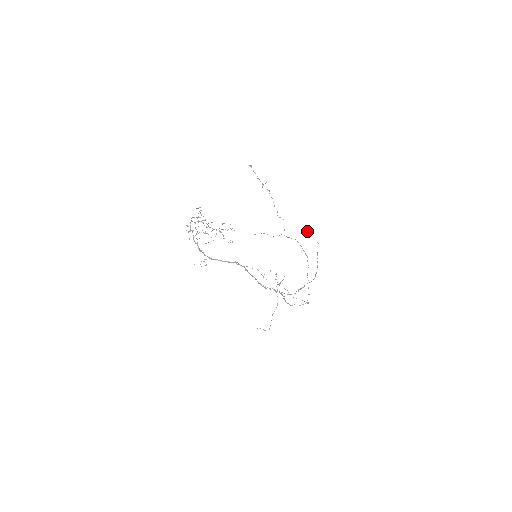
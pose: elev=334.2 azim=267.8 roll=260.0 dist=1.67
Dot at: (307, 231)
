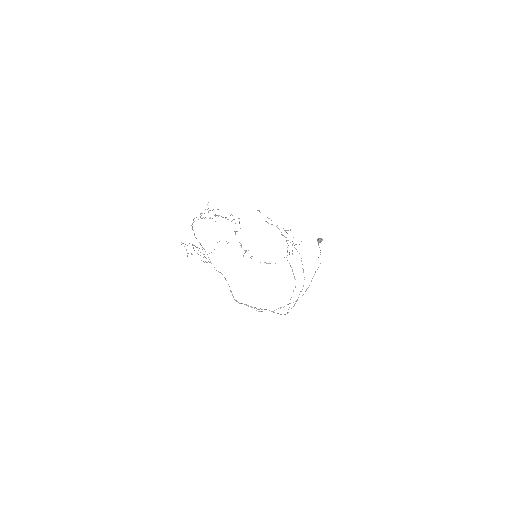
Dot at: occluded
